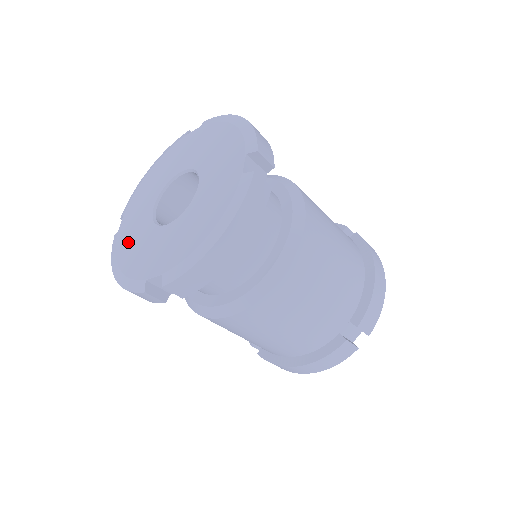
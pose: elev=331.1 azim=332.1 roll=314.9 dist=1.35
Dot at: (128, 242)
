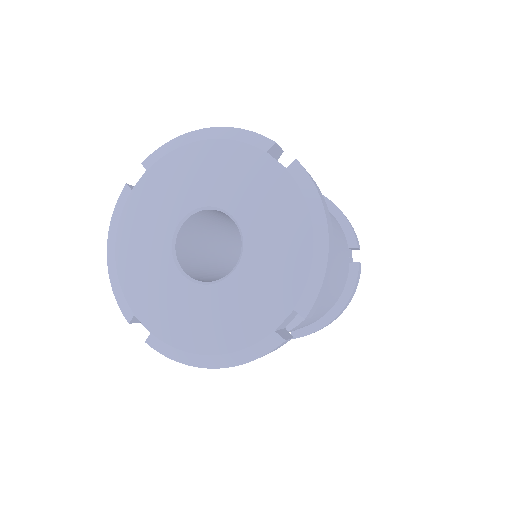
Dot at: (188, 328)
